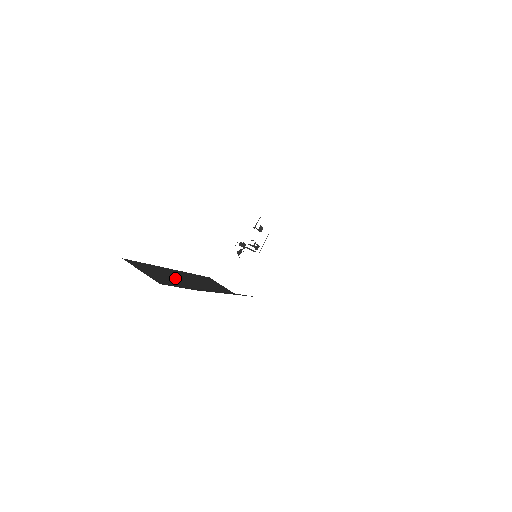
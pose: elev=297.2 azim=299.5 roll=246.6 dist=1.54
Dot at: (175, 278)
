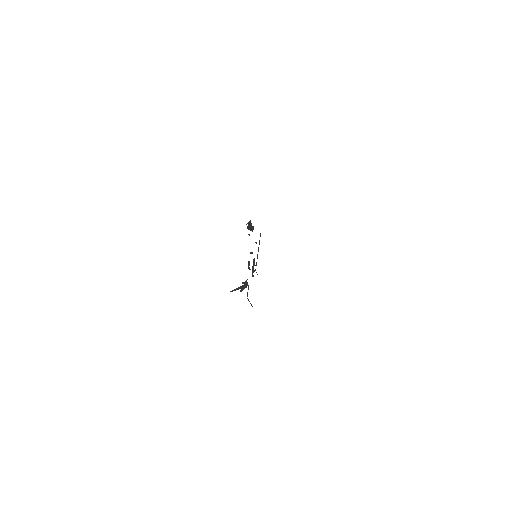
Dot at: occluded
